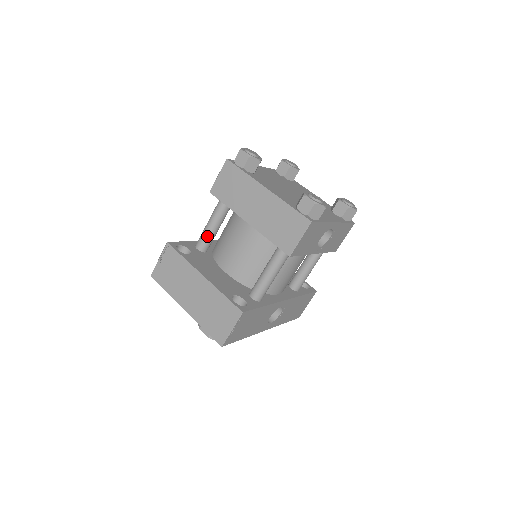
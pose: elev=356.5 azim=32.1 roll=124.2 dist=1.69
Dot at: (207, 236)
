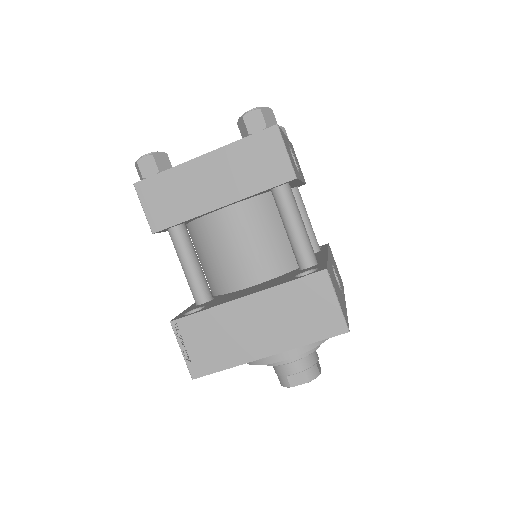
Dot at: (197, 279)
